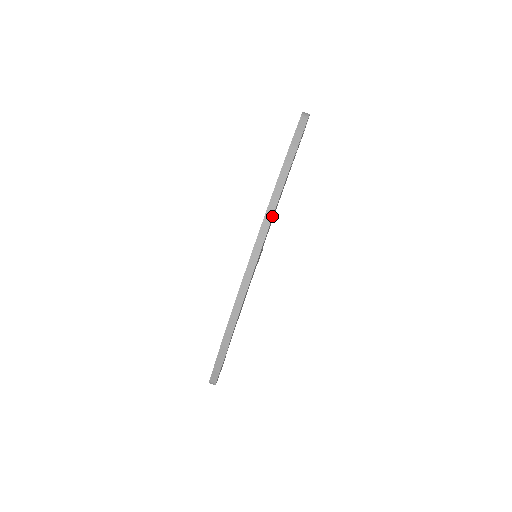
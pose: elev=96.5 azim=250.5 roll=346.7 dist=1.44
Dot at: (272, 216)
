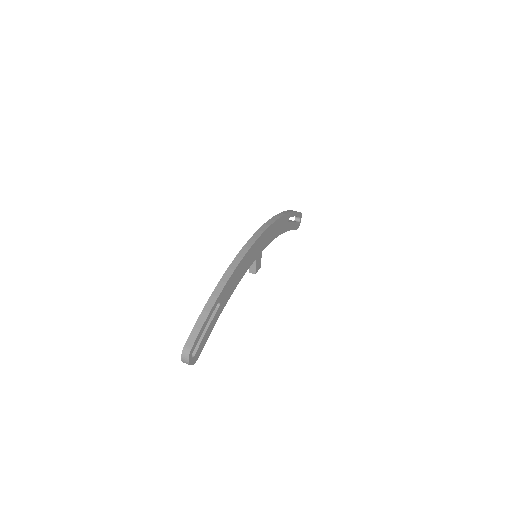
Dot at: (275, 221)
